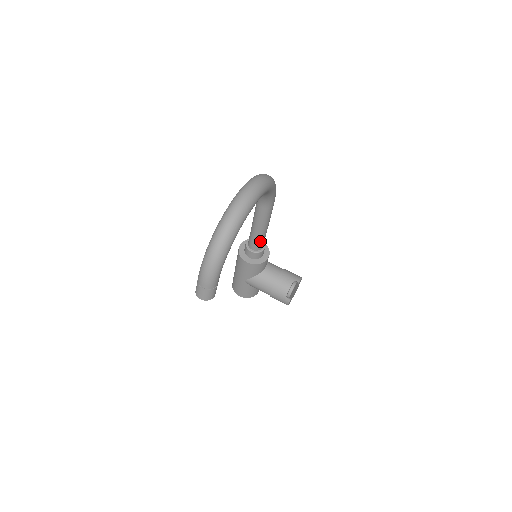
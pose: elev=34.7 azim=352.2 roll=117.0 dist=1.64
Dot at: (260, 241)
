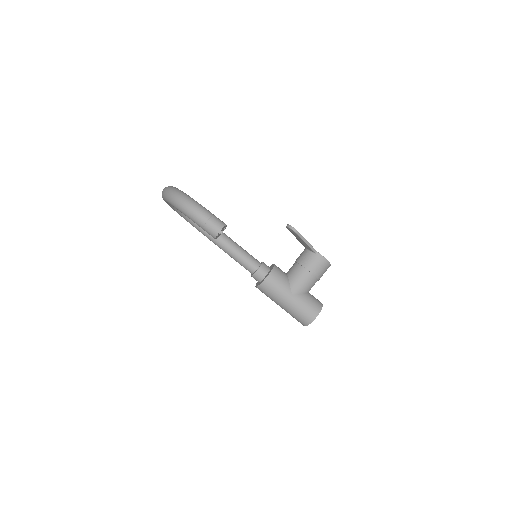
Dot at: (249, 256)
